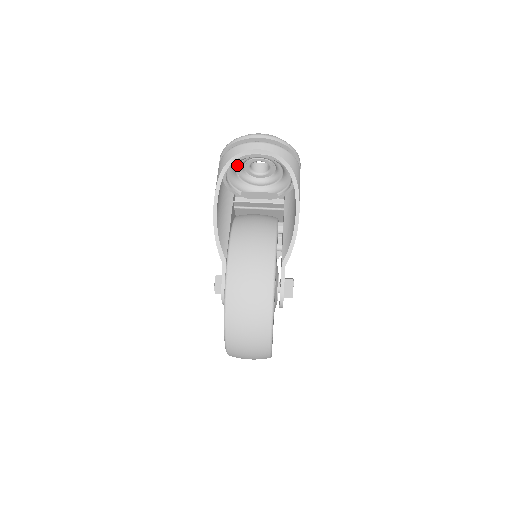
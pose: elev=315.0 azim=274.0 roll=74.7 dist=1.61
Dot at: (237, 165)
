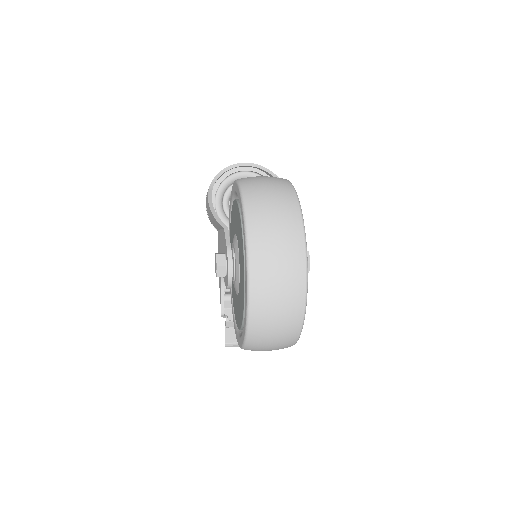
Dot at: (224, 196)
